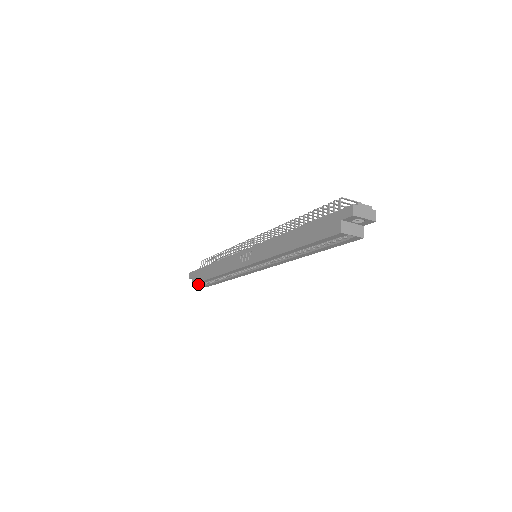
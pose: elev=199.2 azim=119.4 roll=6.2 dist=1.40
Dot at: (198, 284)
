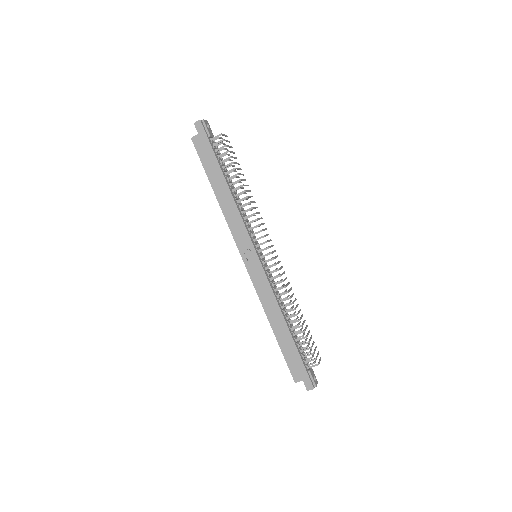
Dot at: (196, 147)
